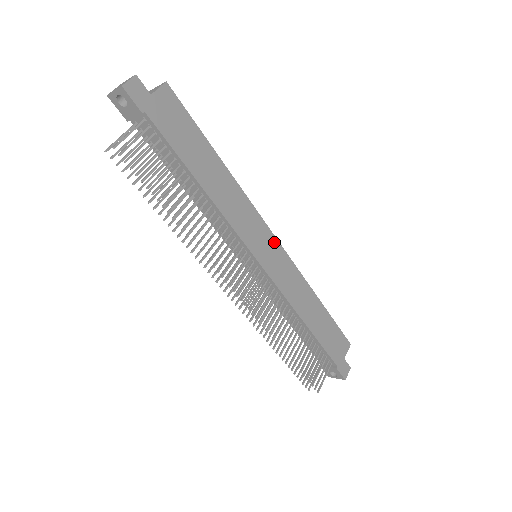
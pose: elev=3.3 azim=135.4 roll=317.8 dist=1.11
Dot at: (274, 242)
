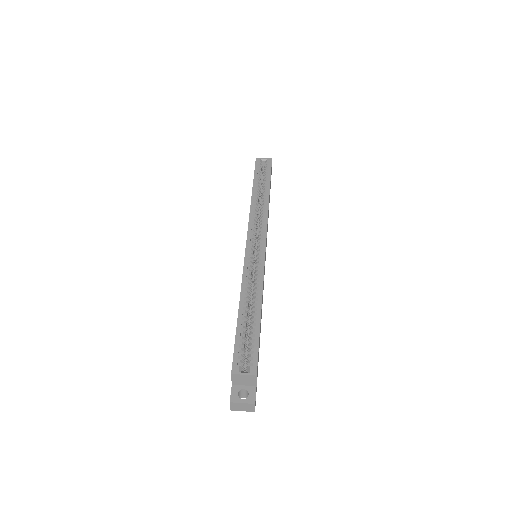
Dot at: occluded
